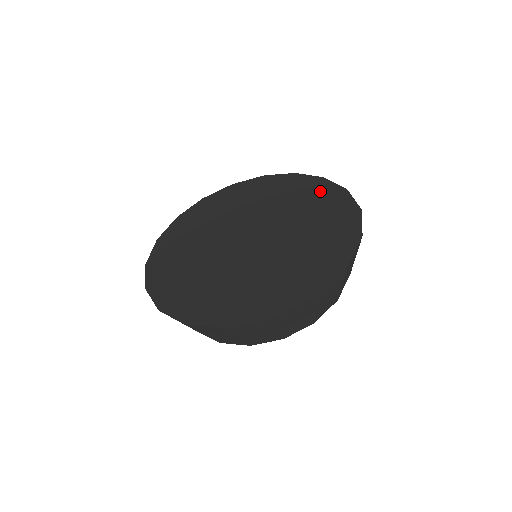
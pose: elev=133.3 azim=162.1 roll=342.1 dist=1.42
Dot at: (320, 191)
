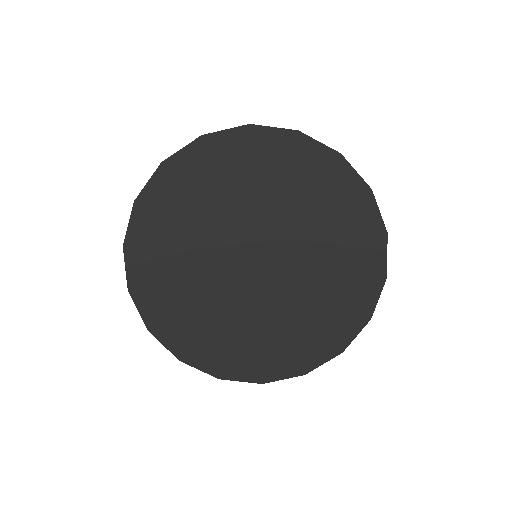
Dot at: (359, 291)
